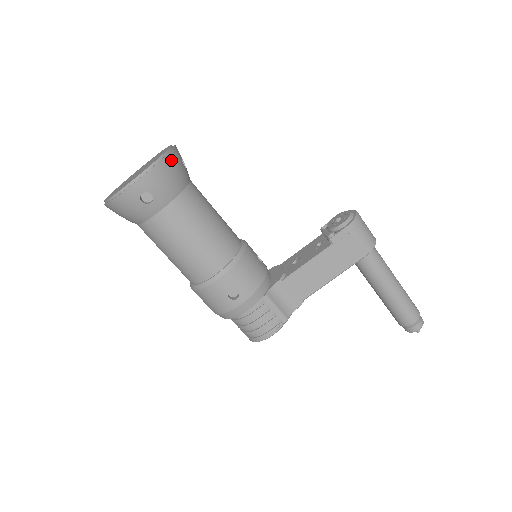
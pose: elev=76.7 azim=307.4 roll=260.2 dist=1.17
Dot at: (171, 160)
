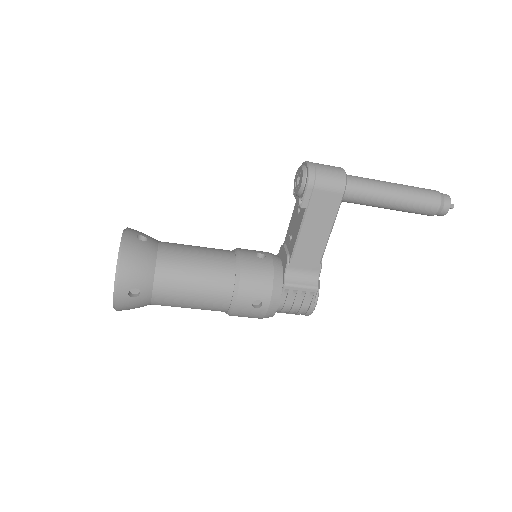
Dot at: (128, 252)
